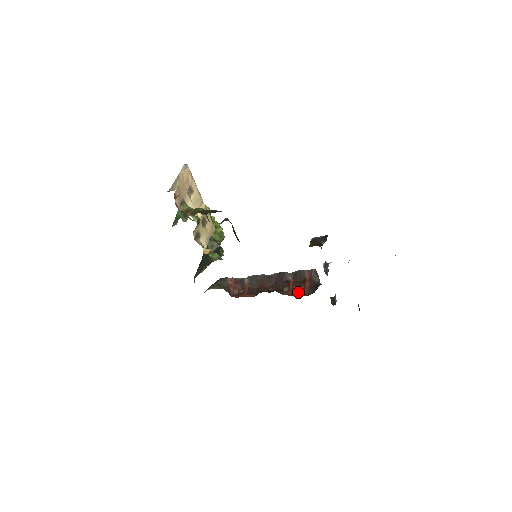
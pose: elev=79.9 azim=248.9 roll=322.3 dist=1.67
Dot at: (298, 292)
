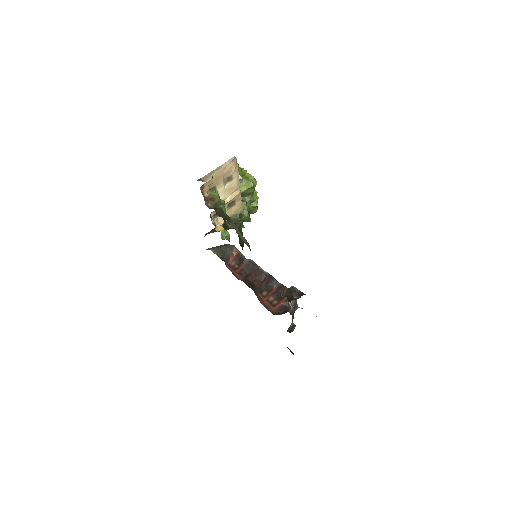
Dot at: (270, 304)
